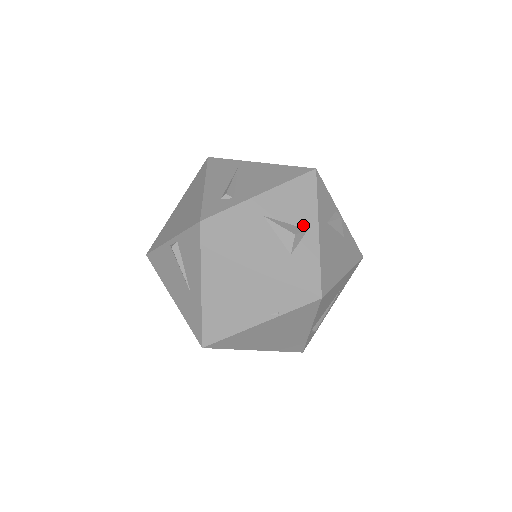
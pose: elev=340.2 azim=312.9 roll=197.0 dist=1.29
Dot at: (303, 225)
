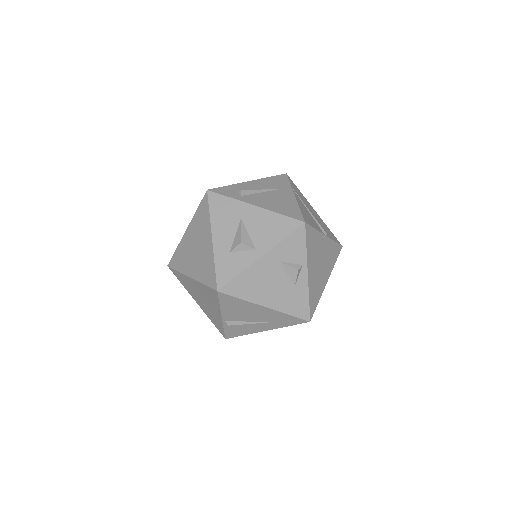
Dot at: (256, 244)
